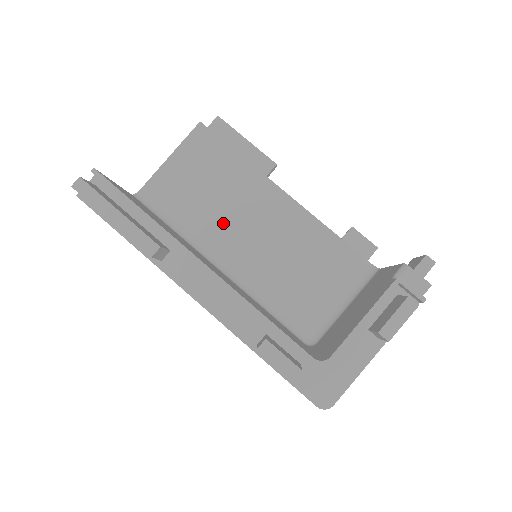
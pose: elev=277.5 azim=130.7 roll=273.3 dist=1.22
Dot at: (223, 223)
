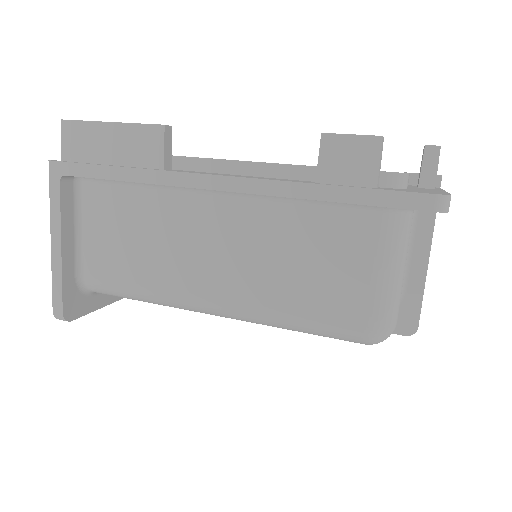
Dot at: occluded
